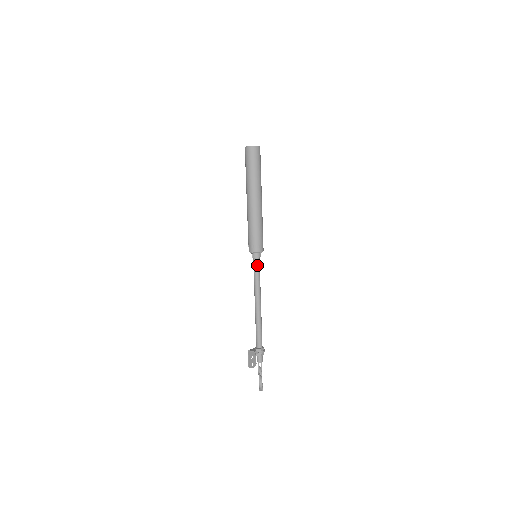
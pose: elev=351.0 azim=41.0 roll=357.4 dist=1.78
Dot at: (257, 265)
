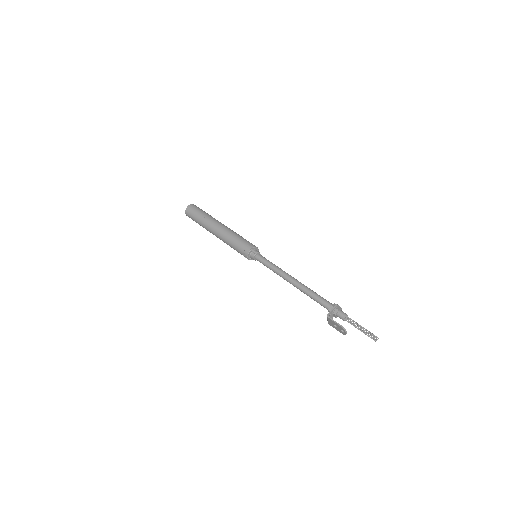
Dot at: (264, 257)
